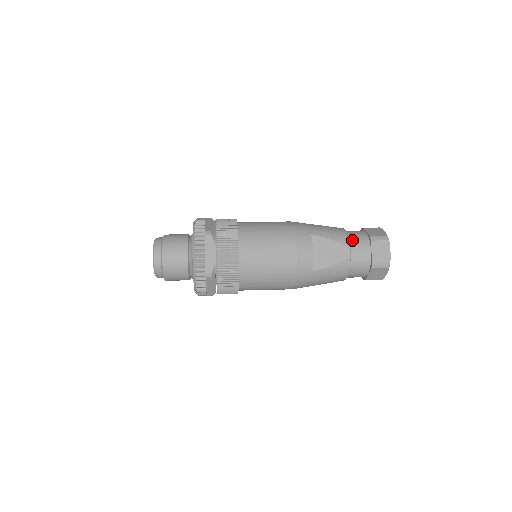
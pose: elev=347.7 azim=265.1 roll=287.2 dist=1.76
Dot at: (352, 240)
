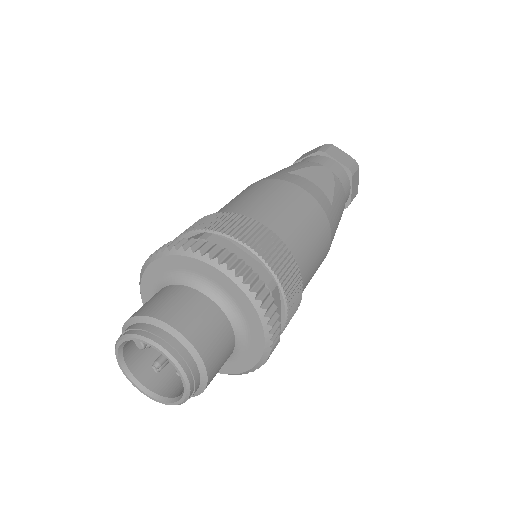
Dot at: occluded
